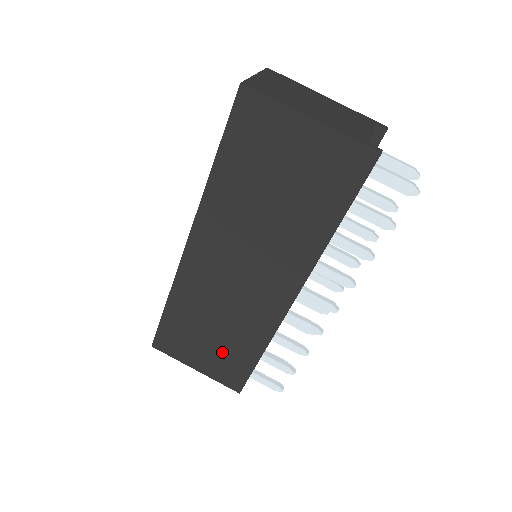
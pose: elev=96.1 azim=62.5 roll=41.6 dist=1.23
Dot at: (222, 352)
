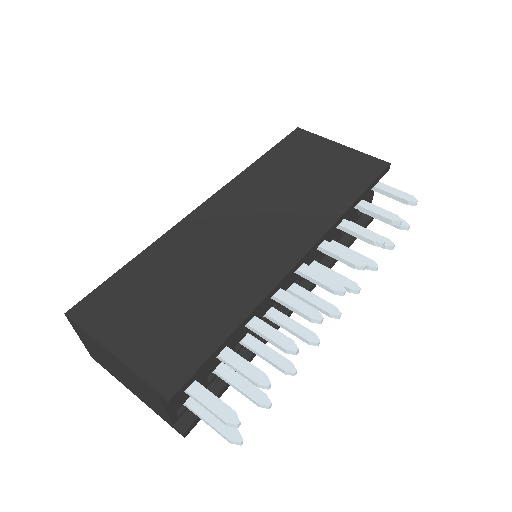
Dot at: (178, 322)
